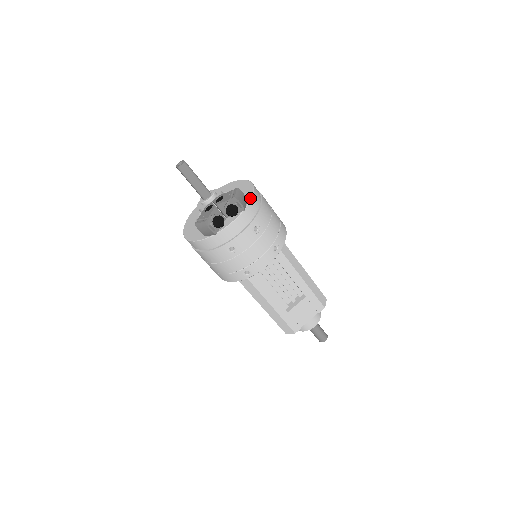
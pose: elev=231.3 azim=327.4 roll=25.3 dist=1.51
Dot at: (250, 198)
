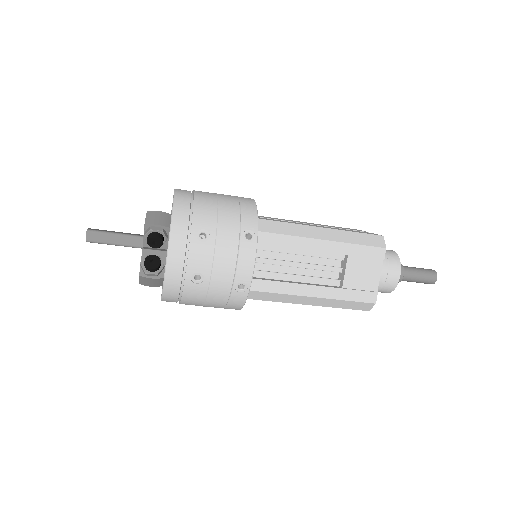
Dot at: occluded
